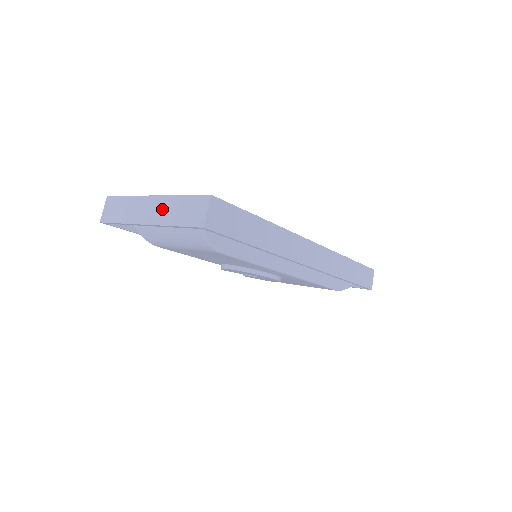
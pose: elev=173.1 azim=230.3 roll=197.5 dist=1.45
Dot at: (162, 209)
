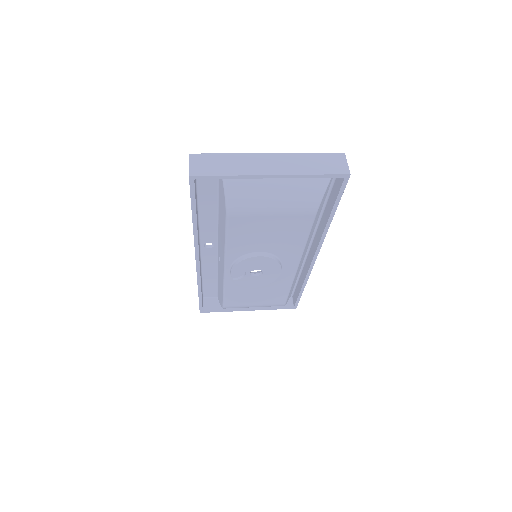
Dot at: (289, 163)
